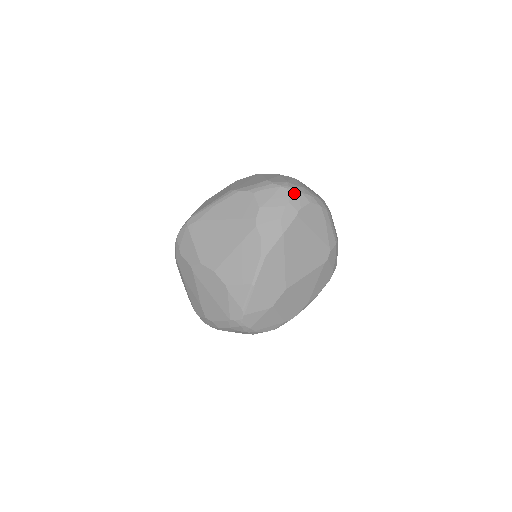
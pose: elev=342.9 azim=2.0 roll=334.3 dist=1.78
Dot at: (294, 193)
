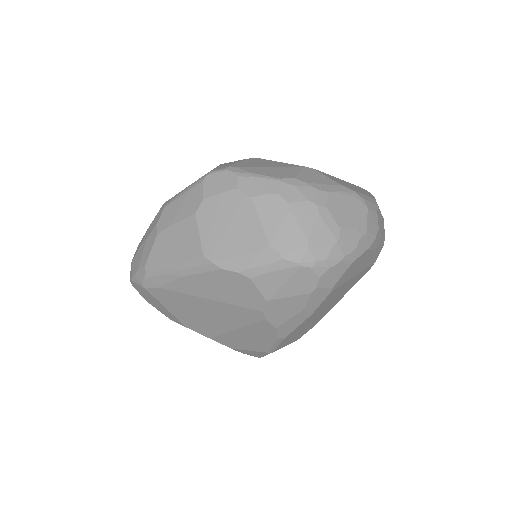
Dot at: (325, 270)
